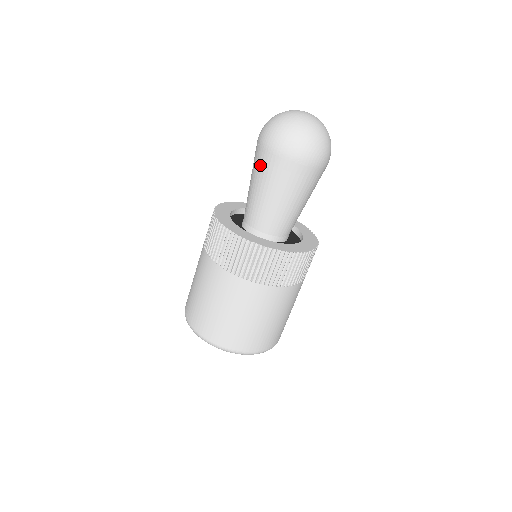
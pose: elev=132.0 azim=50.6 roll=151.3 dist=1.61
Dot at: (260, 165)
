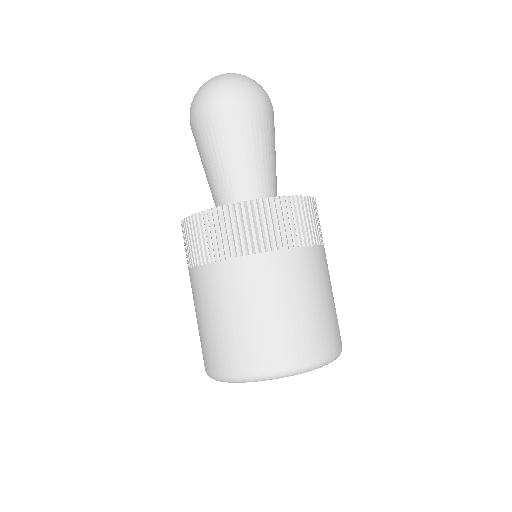
Dot at: (232, 128)
